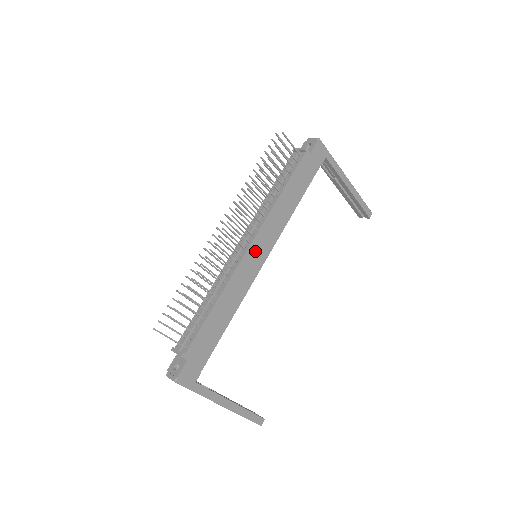
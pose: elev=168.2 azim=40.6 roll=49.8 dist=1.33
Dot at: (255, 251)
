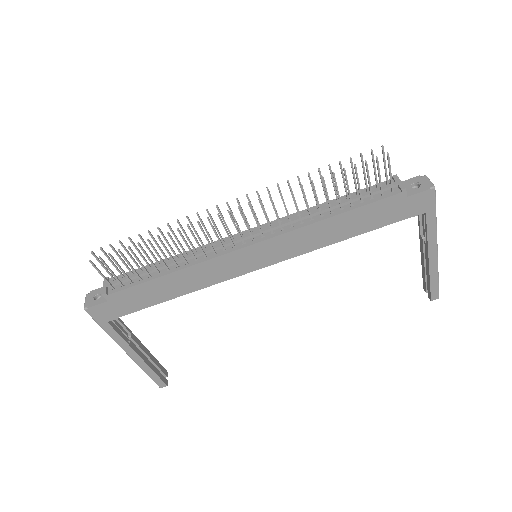
Dot at: (253, 254)
